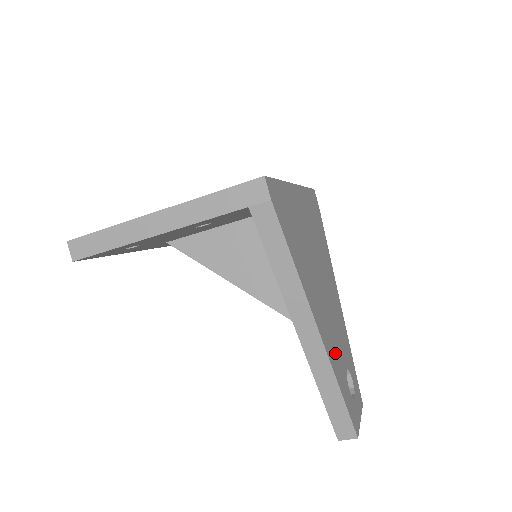
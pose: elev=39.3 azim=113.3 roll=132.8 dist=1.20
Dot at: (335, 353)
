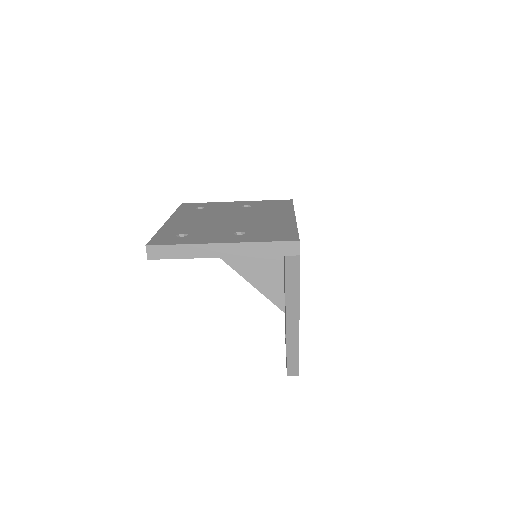
Dot at: occluded
